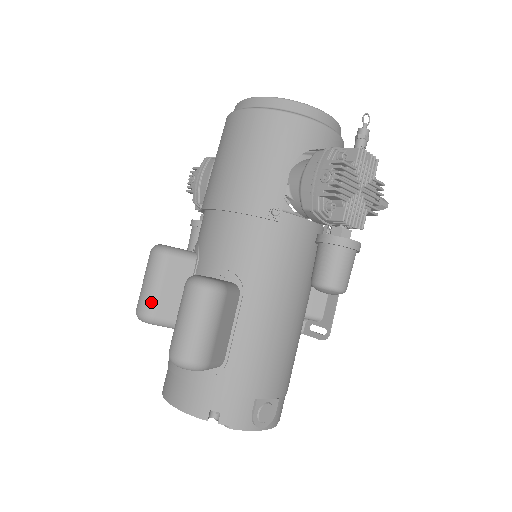
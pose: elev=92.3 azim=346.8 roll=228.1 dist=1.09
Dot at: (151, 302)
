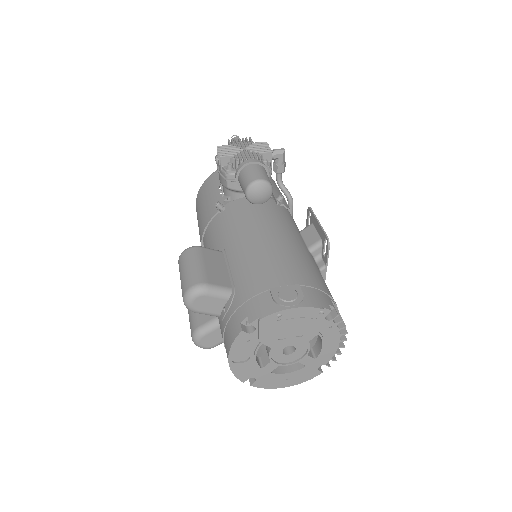
Dot at: (193, 322)
